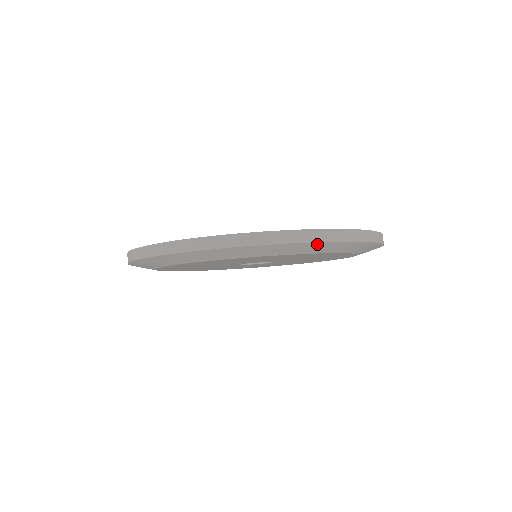
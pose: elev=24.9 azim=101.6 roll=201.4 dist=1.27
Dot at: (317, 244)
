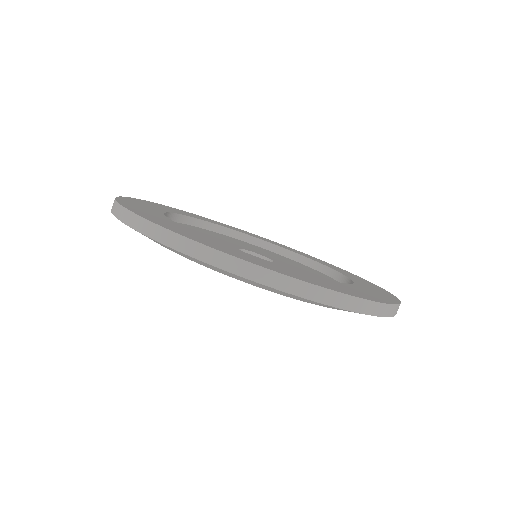
Dot at: (154, 240)
